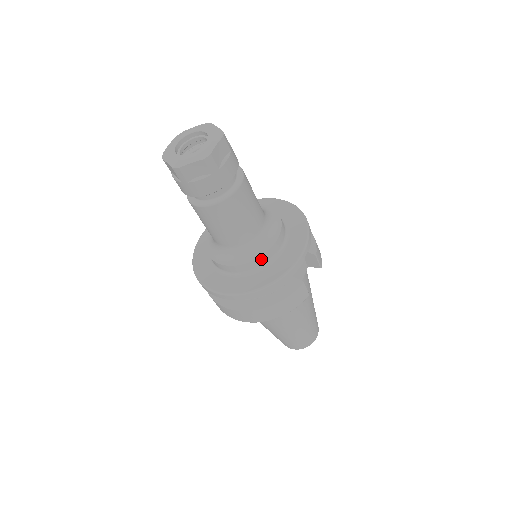
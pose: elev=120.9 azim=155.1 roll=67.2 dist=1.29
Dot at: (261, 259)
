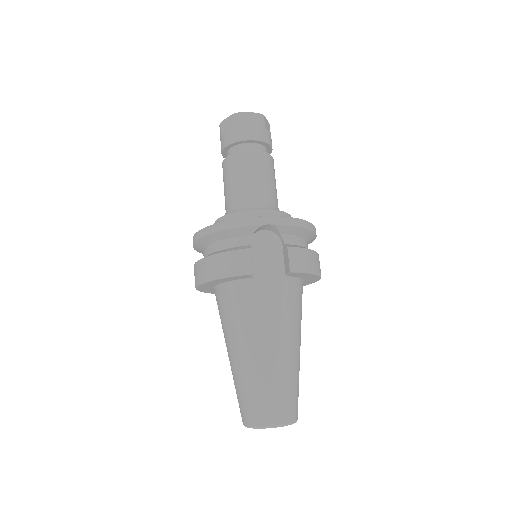
Dot at: (235, 216)
